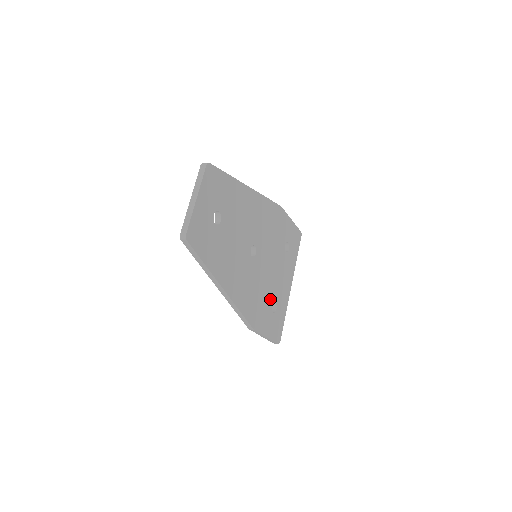
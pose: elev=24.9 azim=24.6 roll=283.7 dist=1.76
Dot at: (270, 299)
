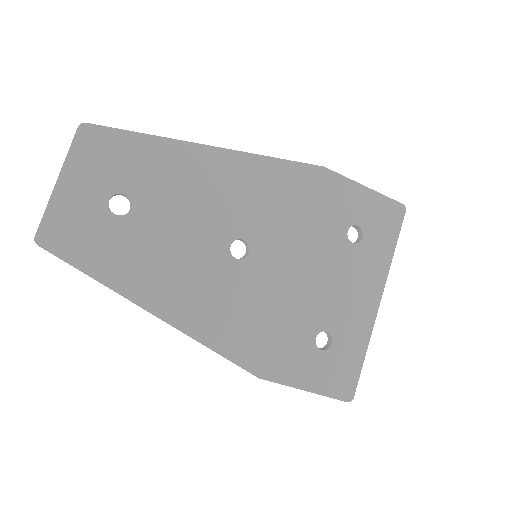
Dot at: (308, 326)
